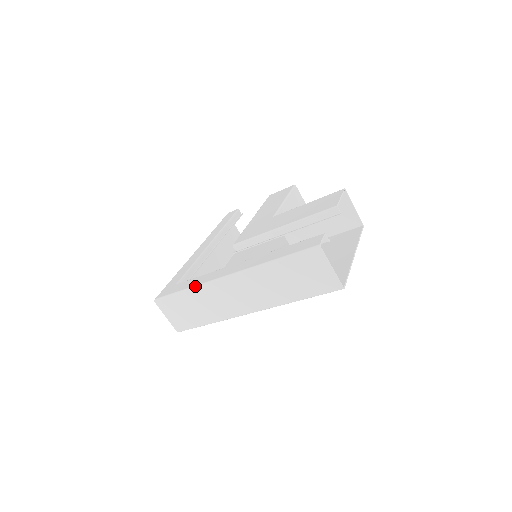
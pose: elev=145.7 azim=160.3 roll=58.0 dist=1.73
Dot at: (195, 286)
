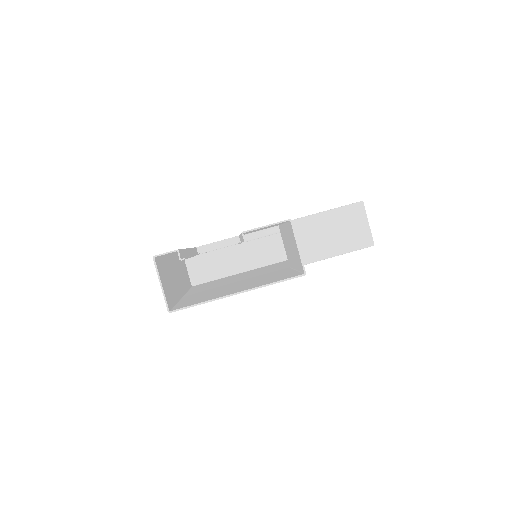
Dot at: occluded
